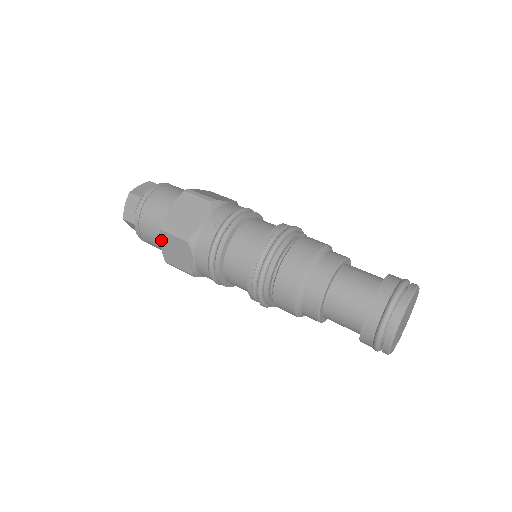
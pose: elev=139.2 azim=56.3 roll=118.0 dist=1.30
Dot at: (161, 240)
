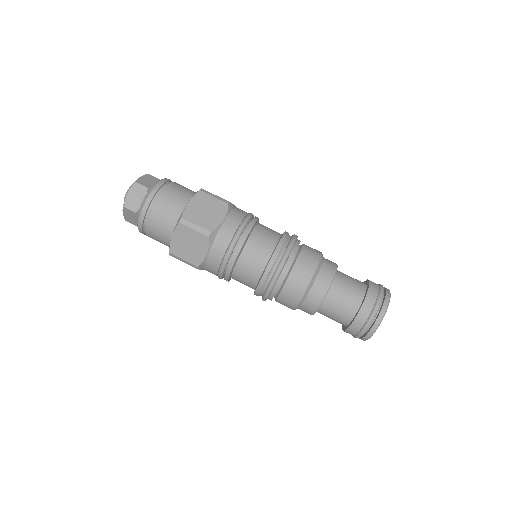
Dot at: (175, 232)
